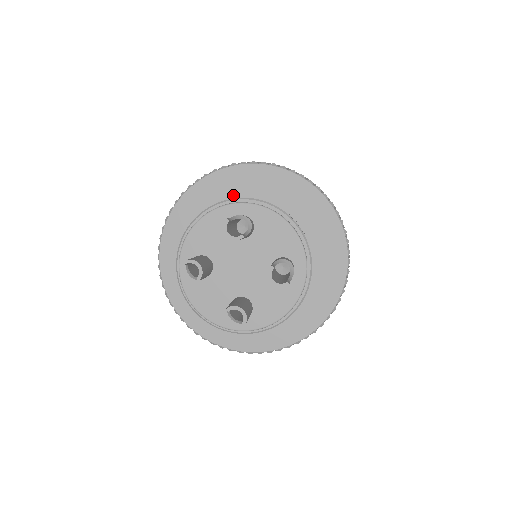
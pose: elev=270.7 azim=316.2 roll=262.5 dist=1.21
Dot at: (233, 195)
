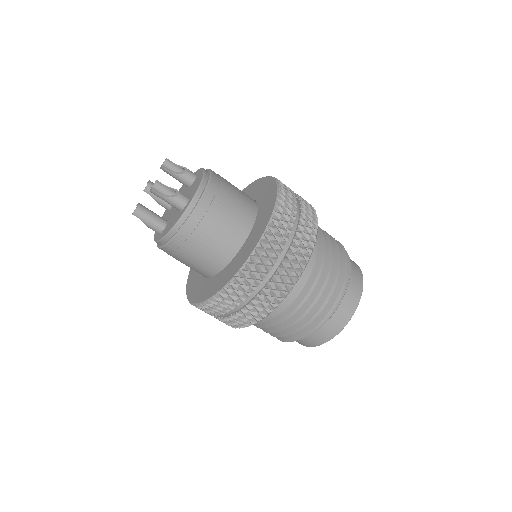
Dot at: occluded
